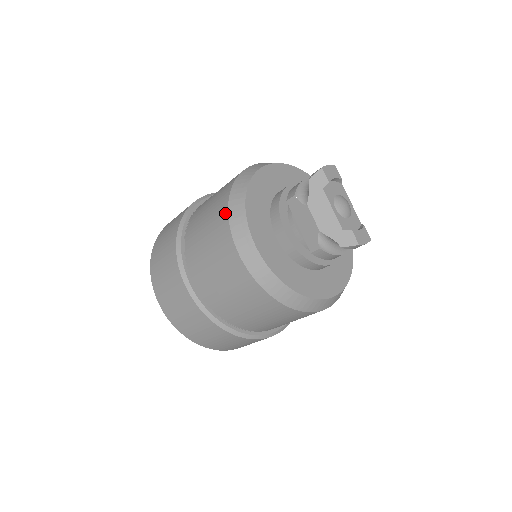
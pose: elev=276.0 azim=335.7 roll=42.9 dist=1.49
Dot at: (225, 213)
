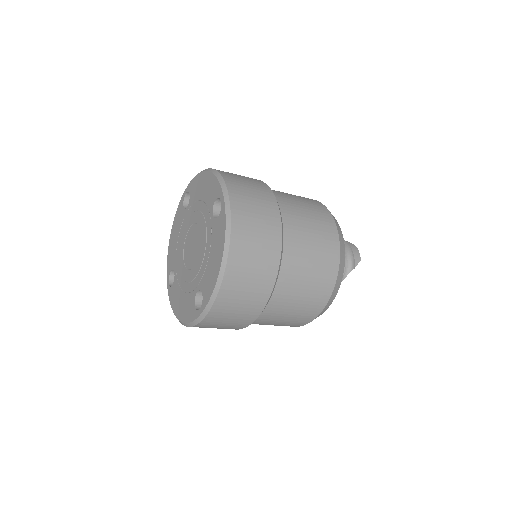
Dot at: (328, 296)
